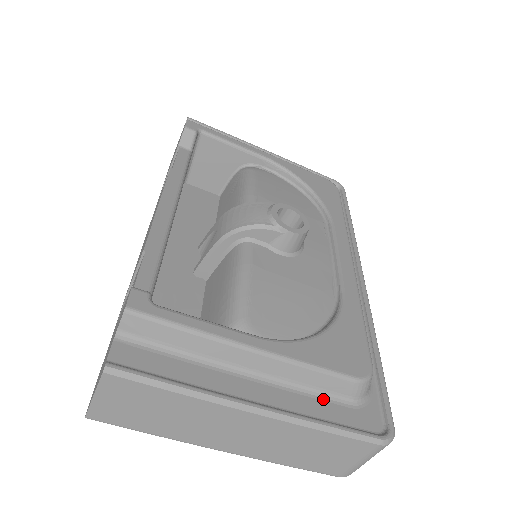
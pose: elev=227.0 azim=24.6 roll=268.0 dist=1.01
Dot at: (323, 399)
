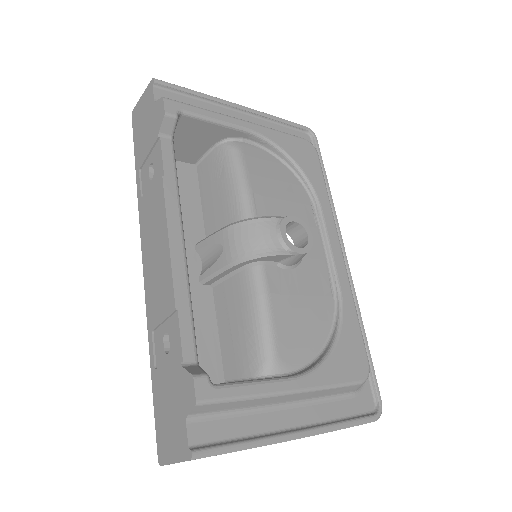
Dot at: (336, 400)
